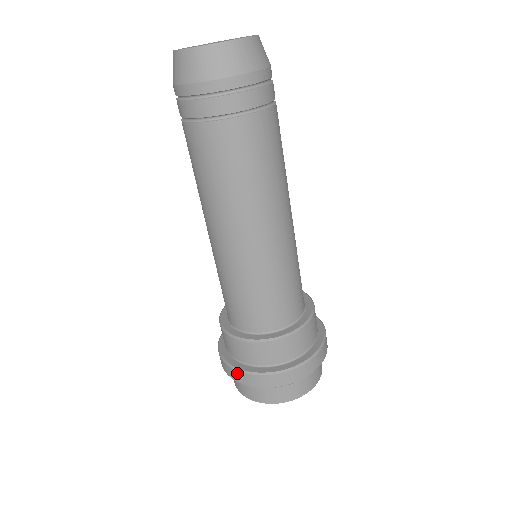
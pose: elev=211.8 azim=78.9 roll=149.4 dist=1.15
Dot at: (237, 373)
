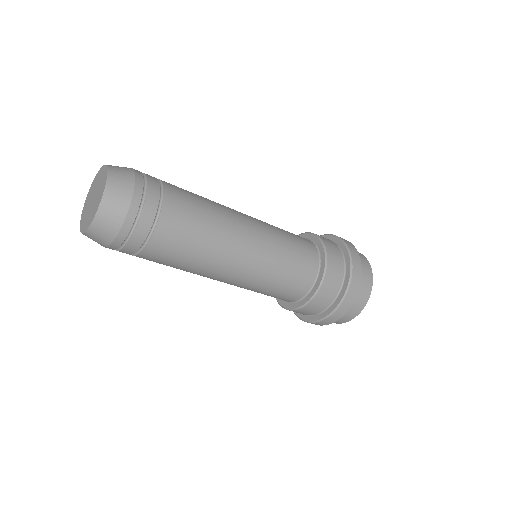
Dot at: occluded
